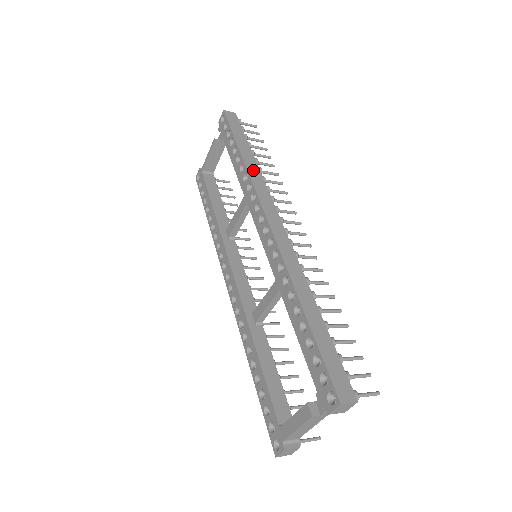
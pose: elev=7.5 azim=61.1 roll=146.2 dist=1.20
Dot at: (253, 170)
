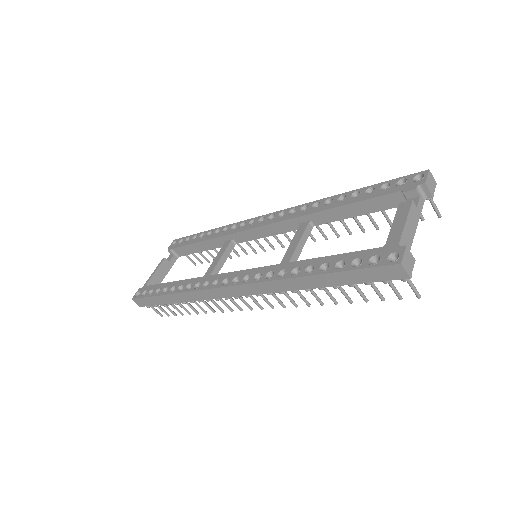
Dot at: occluded
